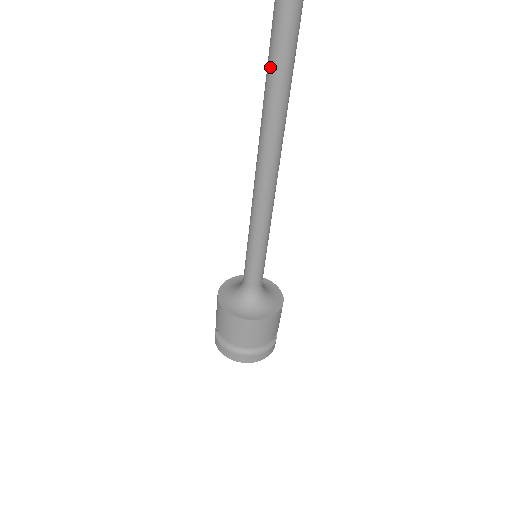
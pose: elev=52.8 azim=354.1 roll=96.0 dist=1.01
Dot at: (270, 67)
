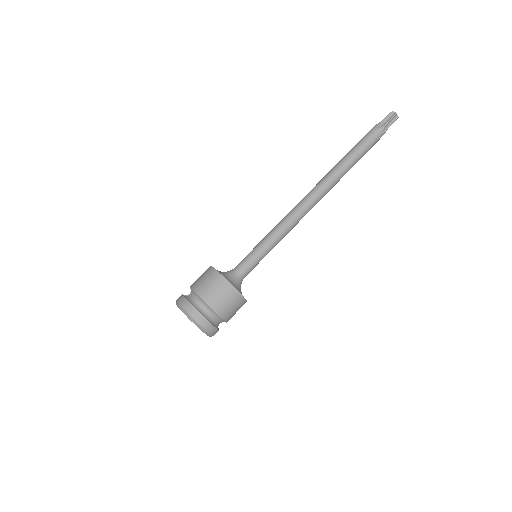
Dot at: (340, 164)
